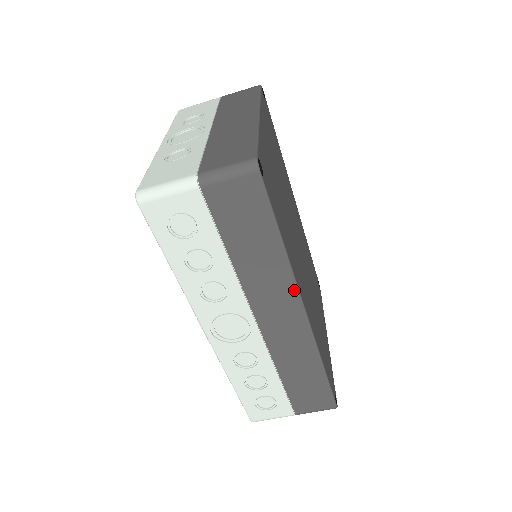
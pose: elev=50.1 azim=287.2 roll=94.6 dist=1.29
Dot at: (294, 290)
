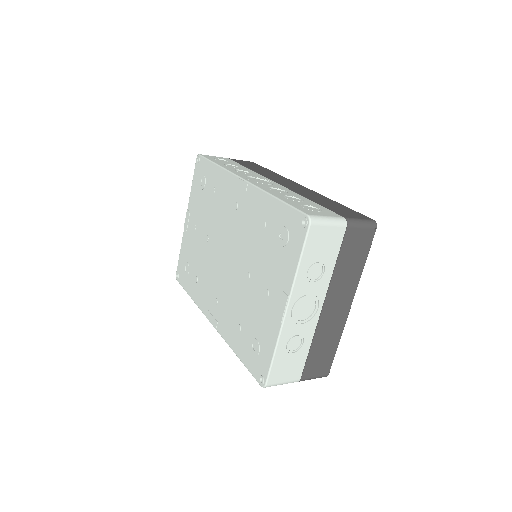
Dot at: occluded
